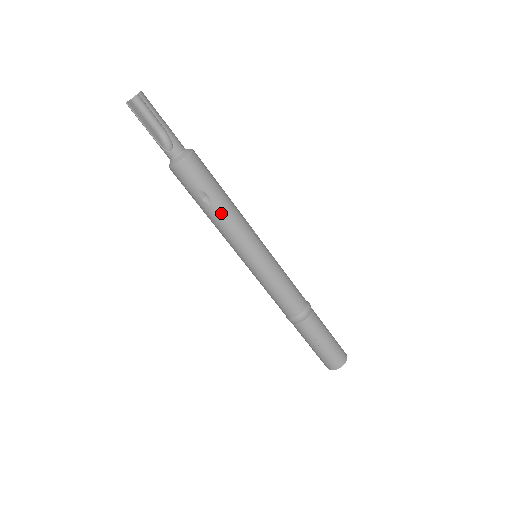
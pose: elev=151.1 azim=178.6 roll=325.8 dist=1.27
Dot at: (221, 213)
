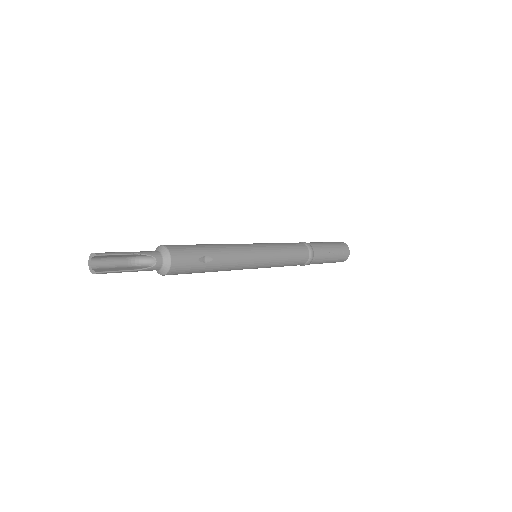
Dot at: (222, 256)
